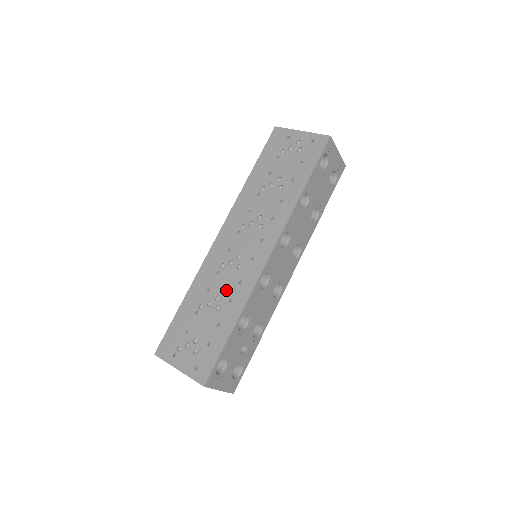
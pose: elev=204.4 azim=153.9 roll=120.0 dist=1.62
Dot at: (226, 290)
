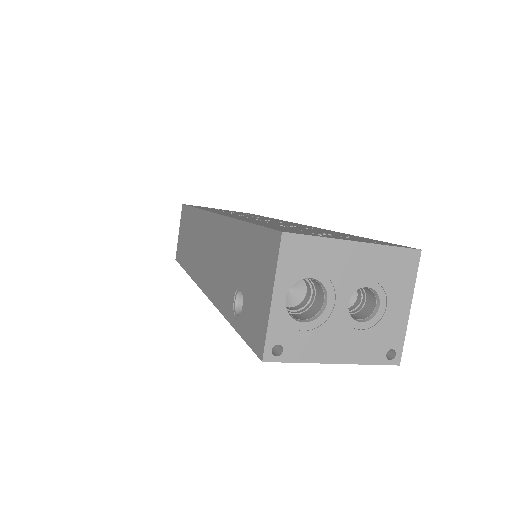
Dot at: (294, 225)
